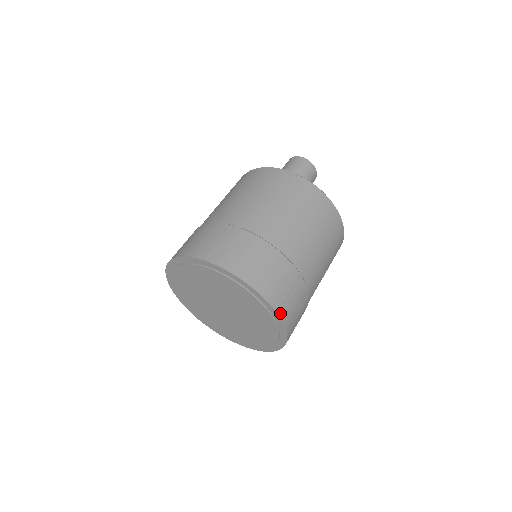
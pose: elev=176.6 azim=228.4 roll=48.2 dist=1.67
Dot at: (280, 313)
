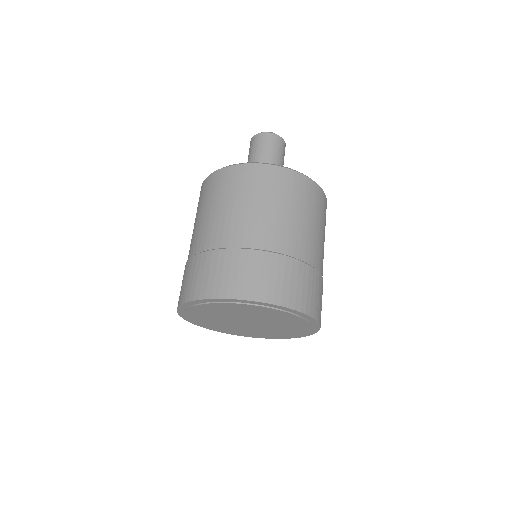
Dot at: occluded
